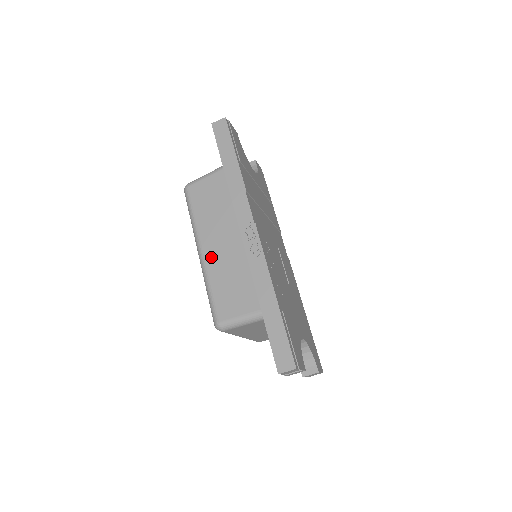
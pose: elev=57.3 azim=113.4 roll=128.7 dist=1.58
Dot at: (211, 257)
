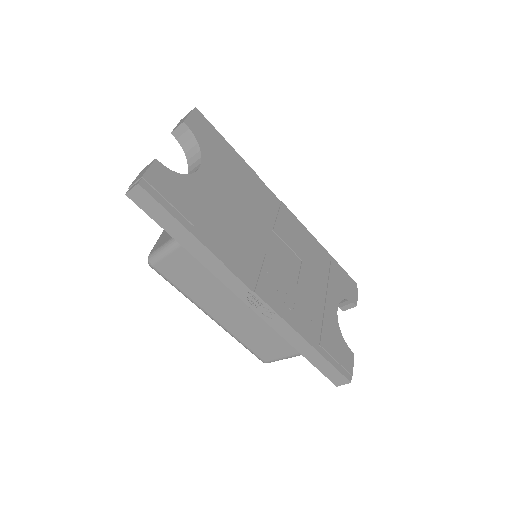
Dot at: (226, 322)
